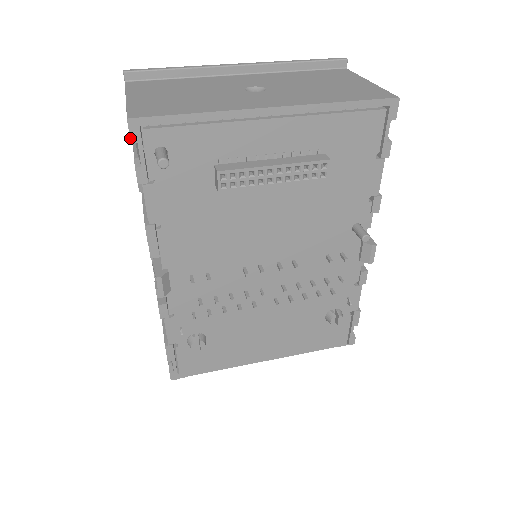
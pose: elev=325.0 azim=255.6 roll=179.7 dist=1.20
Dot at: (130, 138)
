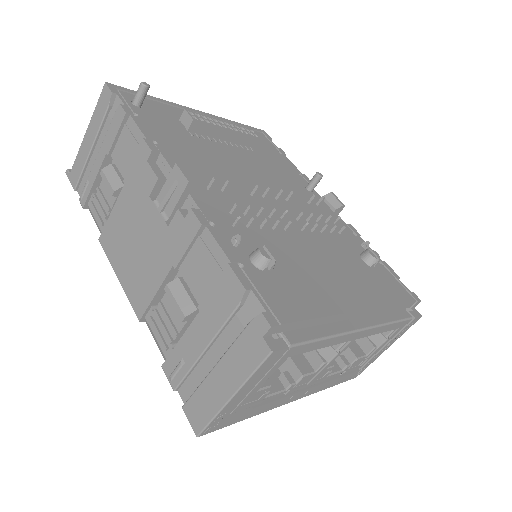
Dot at: (110, 90)
